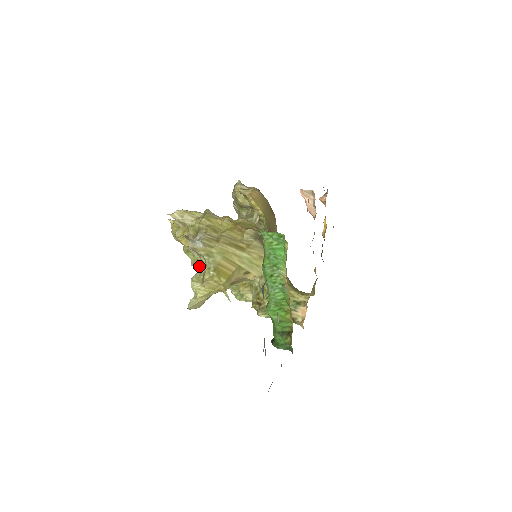
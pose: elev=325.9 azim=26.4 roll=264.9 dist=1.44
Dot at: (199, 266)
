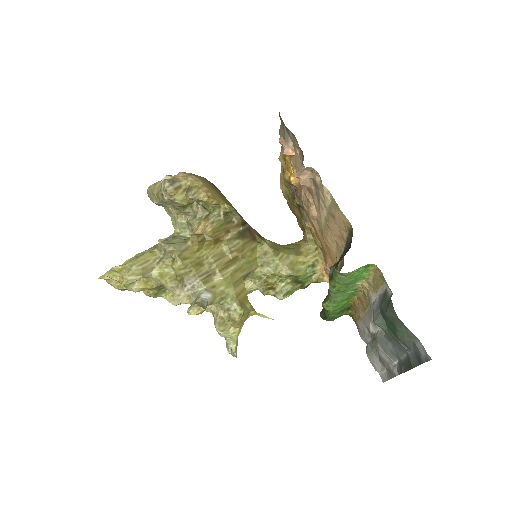
Dot at: occluded
